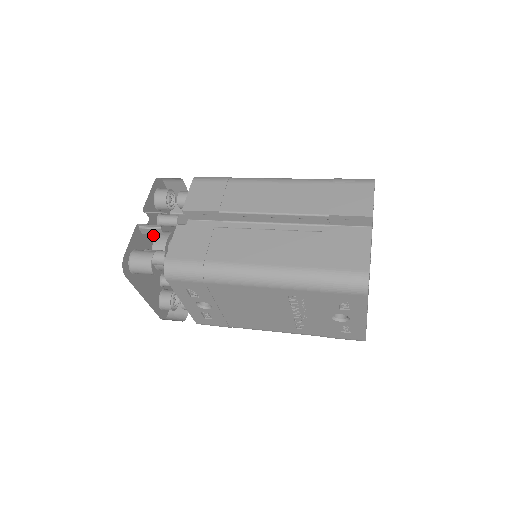
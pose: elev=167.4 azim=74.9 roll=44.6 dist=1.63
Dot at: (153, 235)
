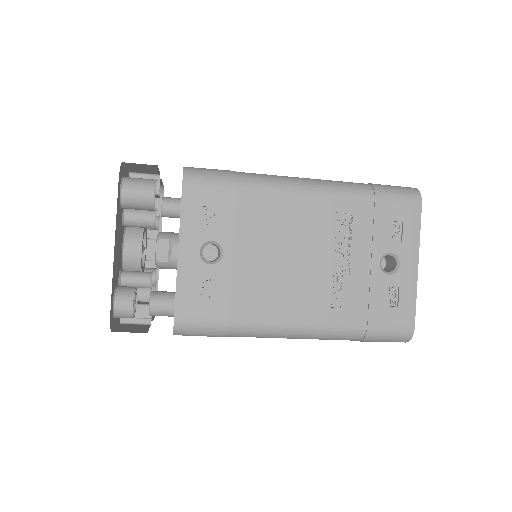
Dot at: occluded
